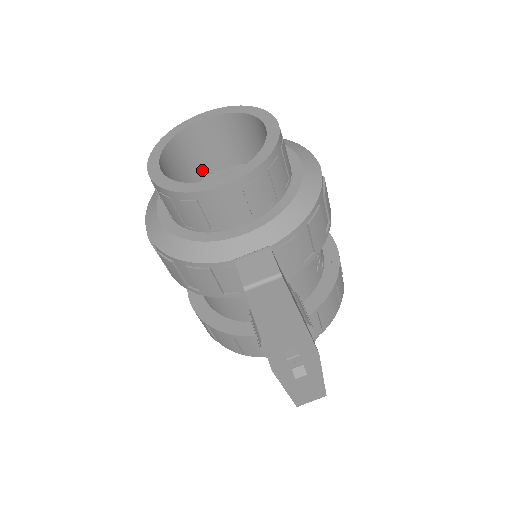
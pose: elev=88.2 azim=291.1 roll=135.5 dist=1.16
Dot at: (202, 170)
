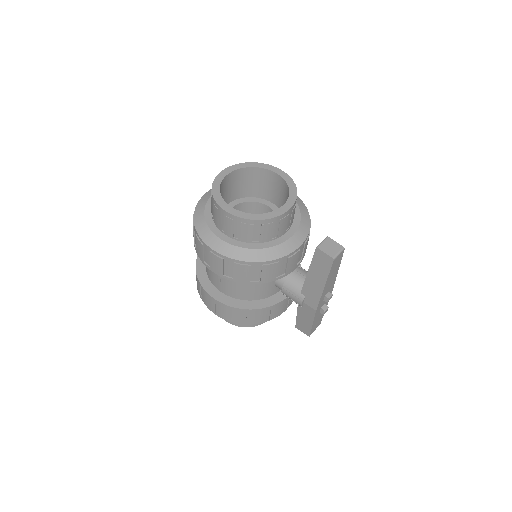
Dot at: occluded
